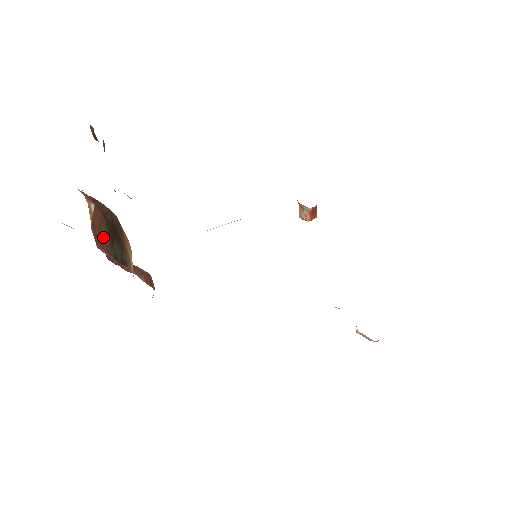
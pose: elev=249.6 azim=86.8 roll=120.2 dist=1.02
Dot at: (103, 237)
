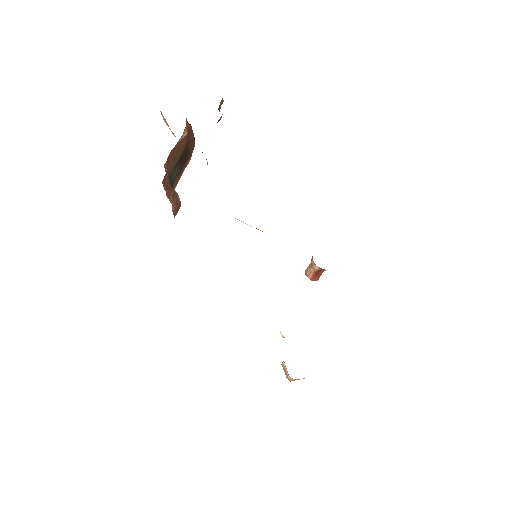
Dot at: (174, 159)
